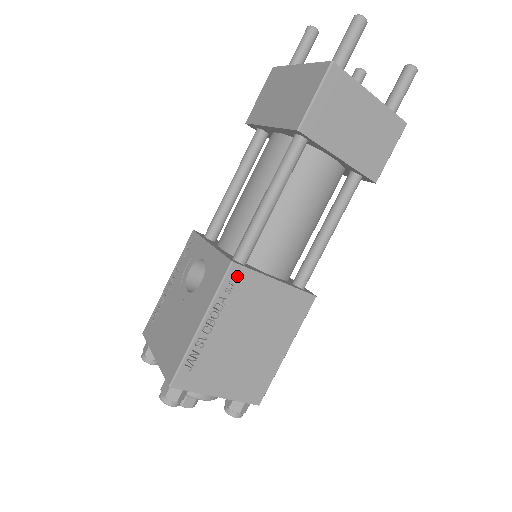
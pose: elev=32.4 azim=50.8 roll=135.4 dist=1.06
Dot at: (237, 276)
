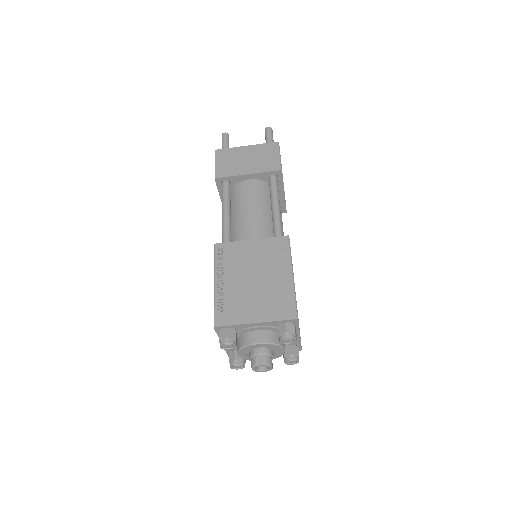
Dot at: (222, 249)
